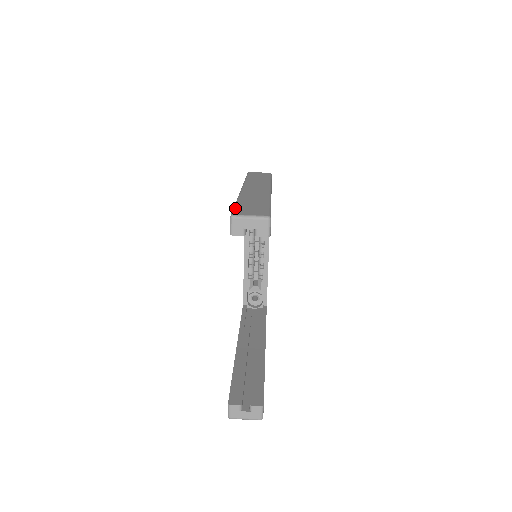
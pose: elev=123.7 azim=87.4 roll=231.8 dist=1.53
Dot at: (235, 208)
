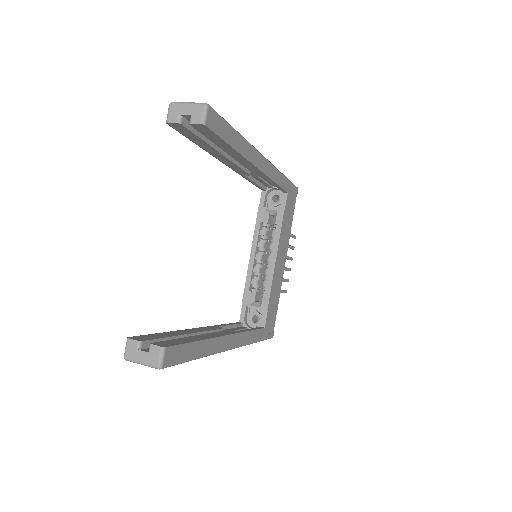
Dot at: occluded
